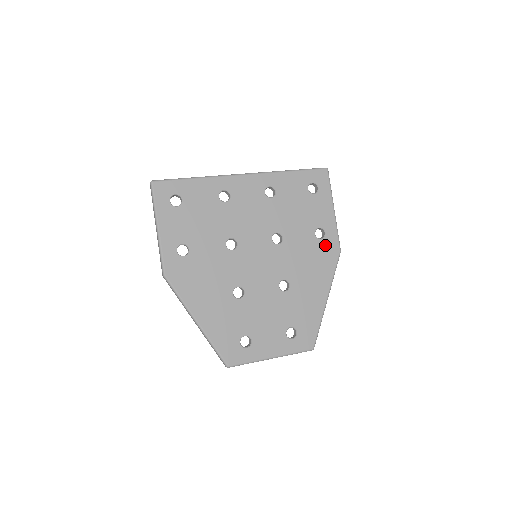
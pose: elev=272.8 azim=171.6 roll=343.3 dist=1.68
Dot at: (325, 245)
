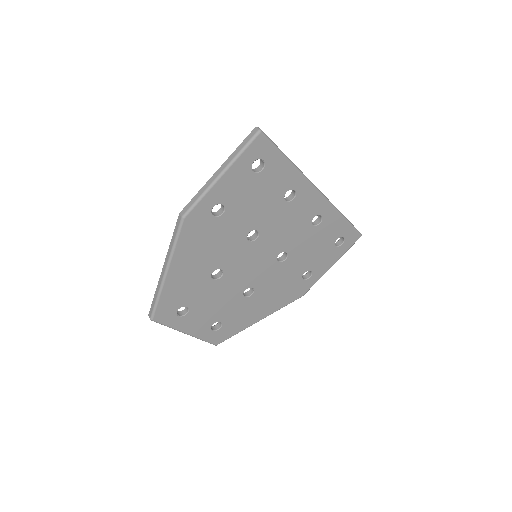
Dot at: (300, 285)
